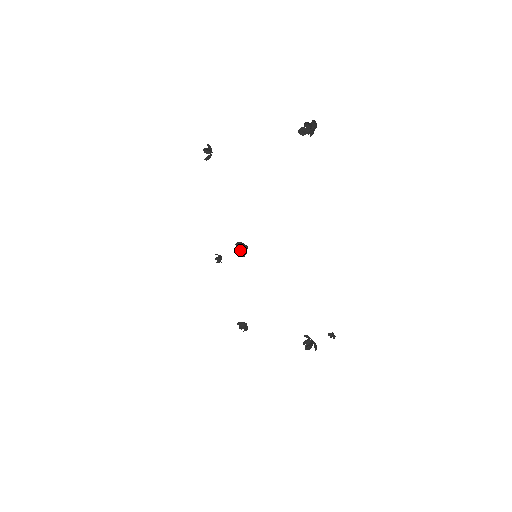
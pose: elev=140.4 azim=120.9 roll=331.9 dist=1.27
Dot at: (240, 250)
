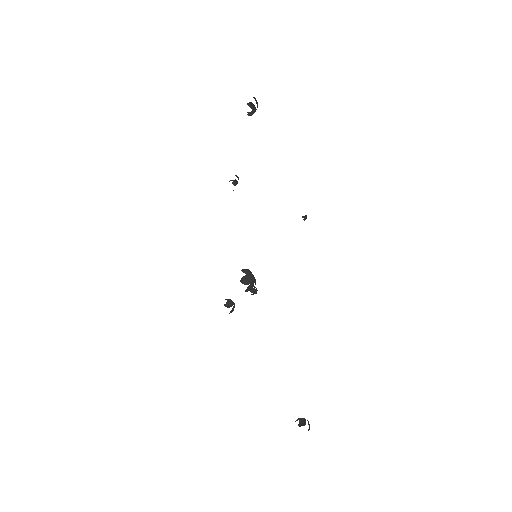
Dot at: (228, 299)
